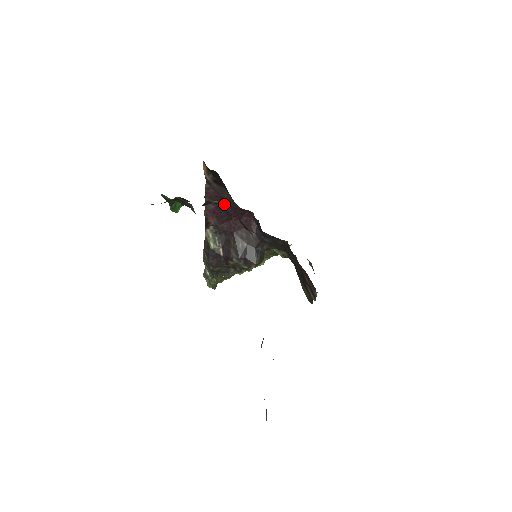
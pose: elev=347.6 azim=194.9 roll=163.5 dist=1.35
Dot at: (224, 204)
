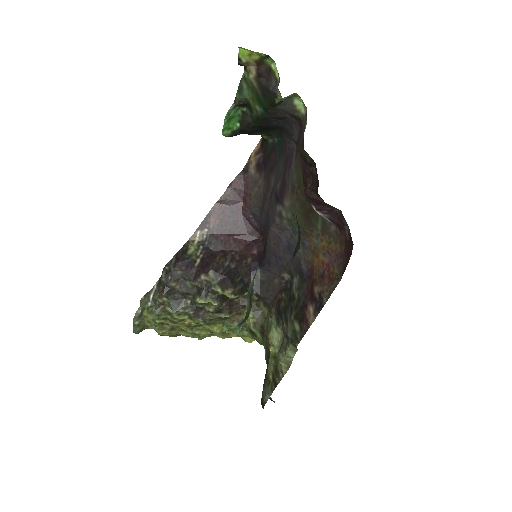
Dot at: (301, 116)
